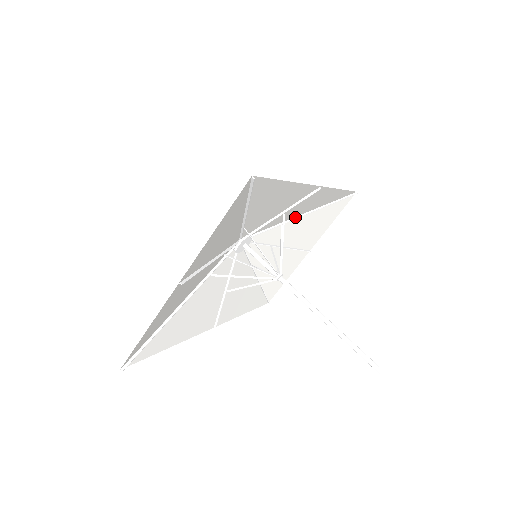
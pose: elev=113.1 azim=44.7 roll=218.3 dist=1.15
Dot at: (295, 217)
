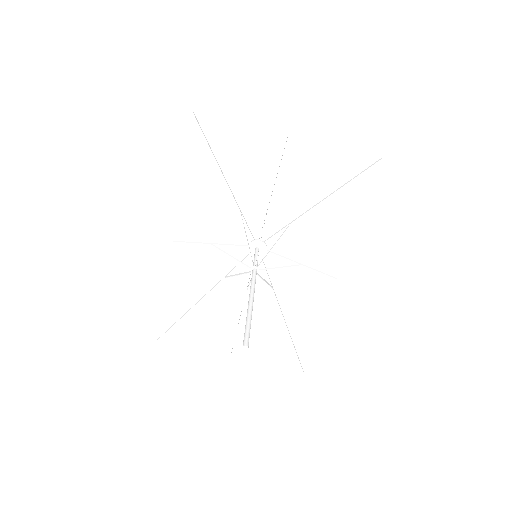
Dot at: (279, 302)
